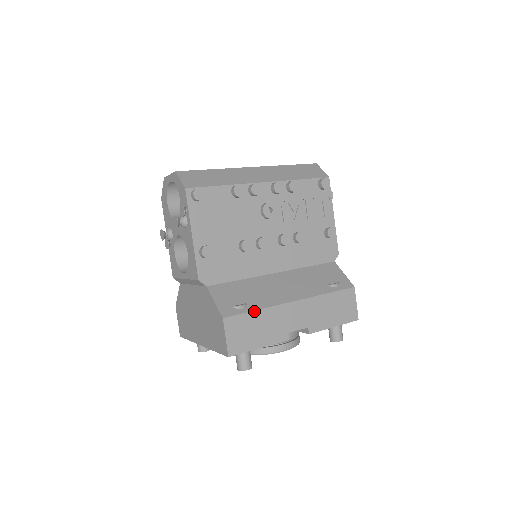
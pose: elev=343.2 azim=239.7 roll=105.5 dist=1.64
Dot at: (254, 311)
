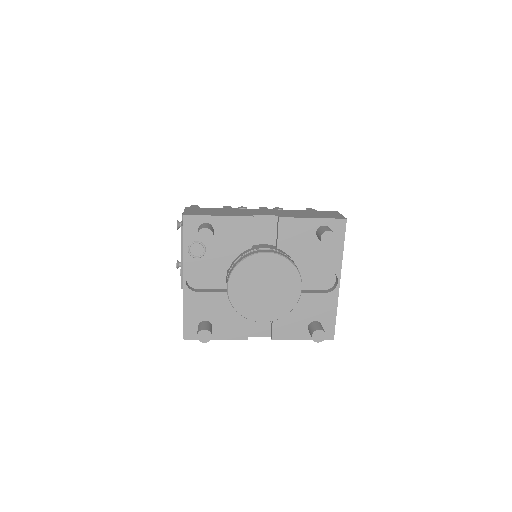
Dot at: (218, 208)
